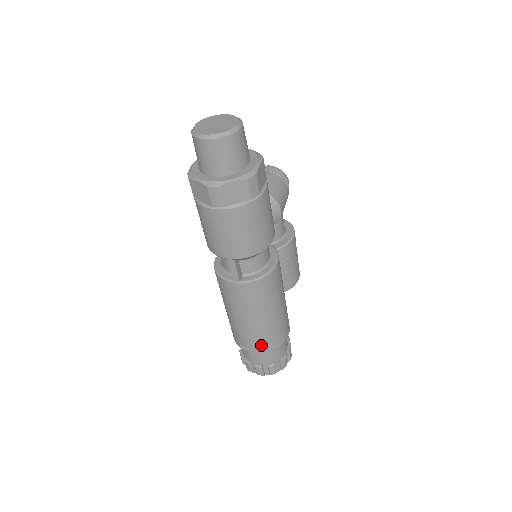
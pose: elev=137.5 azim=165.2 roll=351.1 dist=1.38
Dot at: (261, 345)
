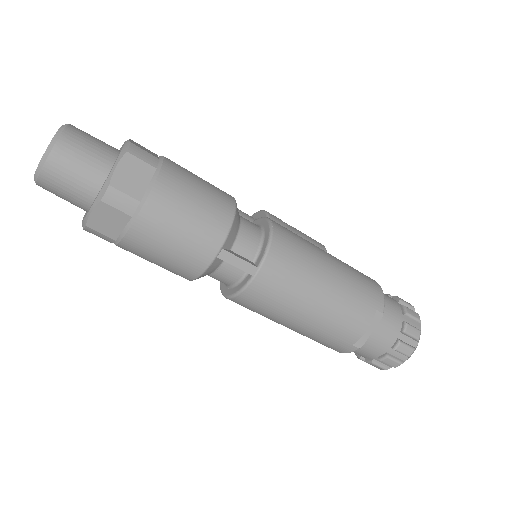
Dot at: (366, 315)
